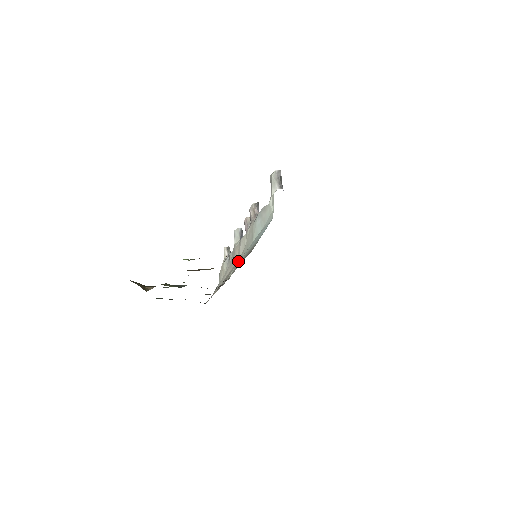
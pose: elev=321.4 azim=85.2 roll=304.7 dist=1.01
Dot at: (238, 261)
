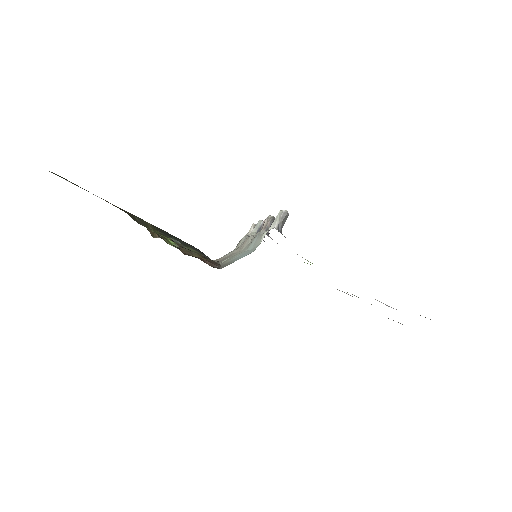
Dot at: (236, 254)
